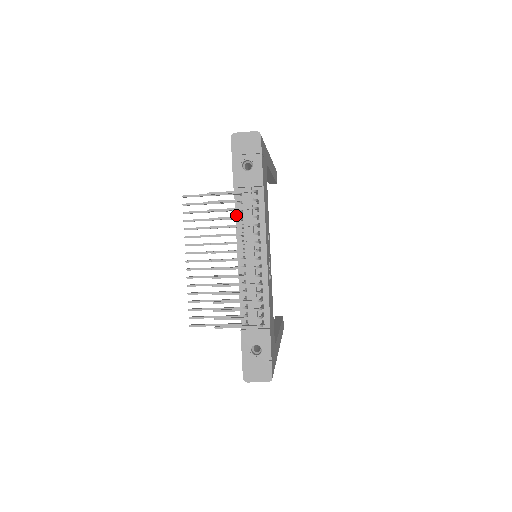
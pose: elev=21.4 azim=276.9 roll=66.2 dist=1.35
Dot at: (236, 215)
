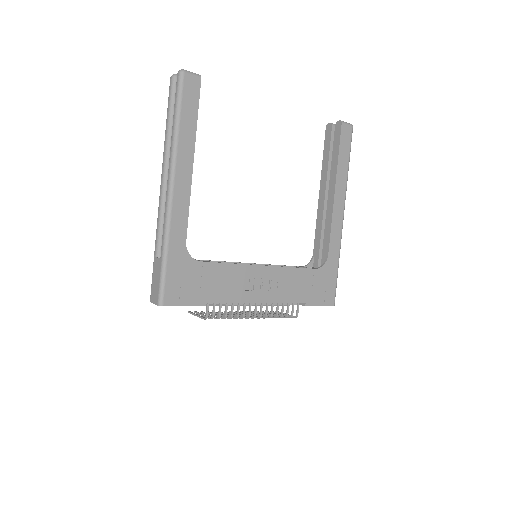
Dot at: occluded
